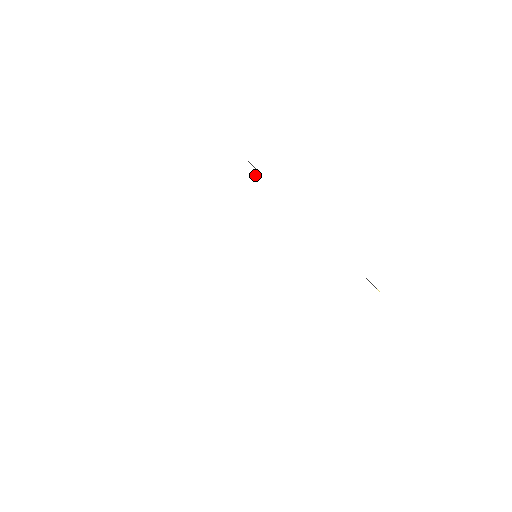
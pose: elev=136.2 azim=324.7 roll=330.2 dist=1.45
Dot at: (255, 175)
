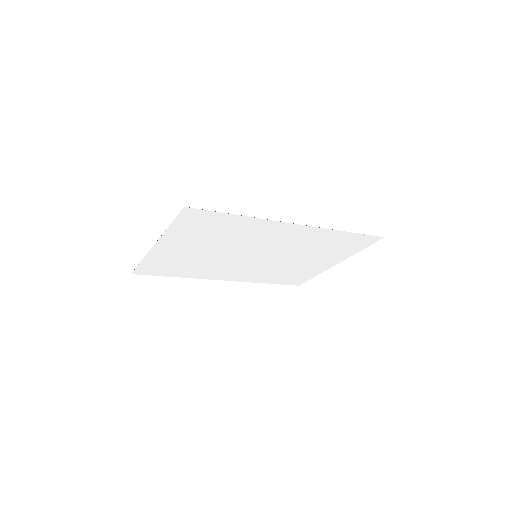
Dot at: (255, 221)
